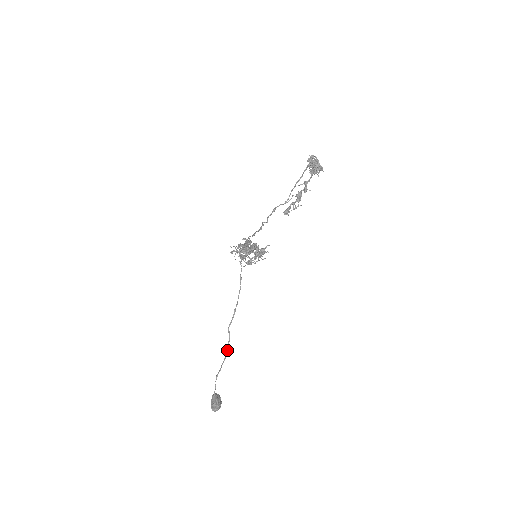
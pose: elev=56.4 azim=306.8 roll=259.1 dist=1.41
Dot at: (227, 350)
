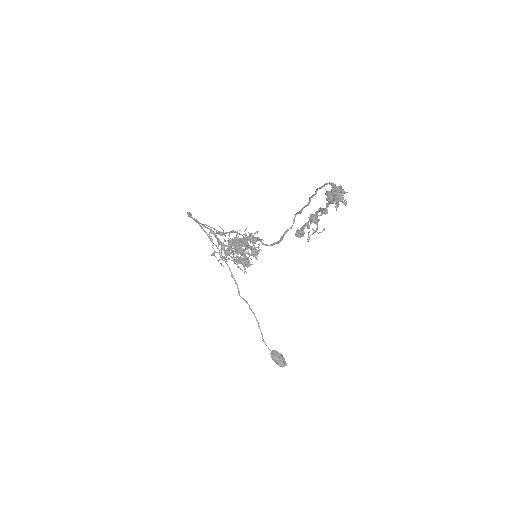
Dot at: occluded
